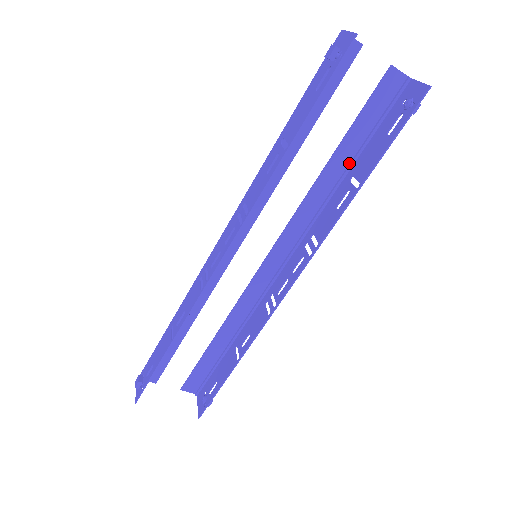
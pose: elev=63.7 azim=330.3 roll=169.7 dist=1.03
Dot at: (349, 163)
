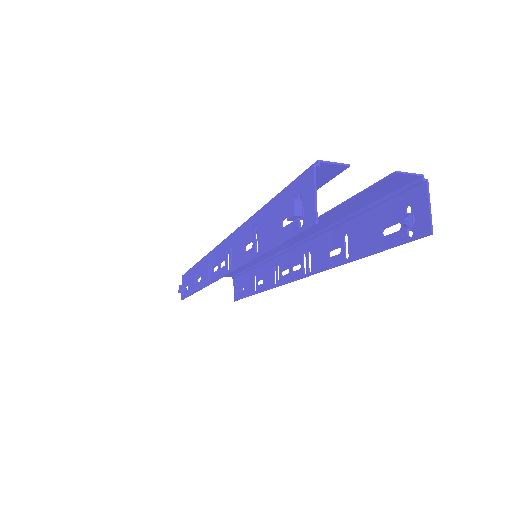
Dot at: (347, 215)
